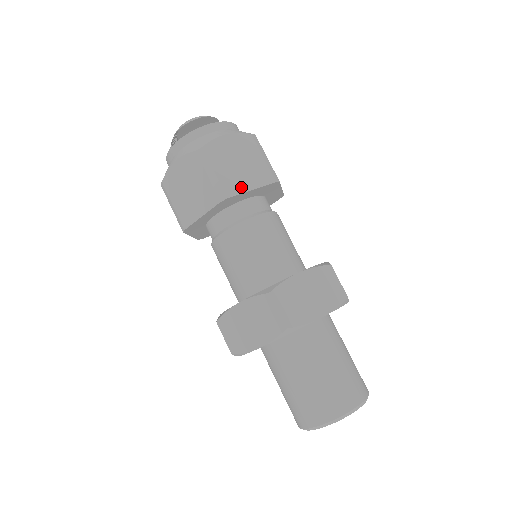
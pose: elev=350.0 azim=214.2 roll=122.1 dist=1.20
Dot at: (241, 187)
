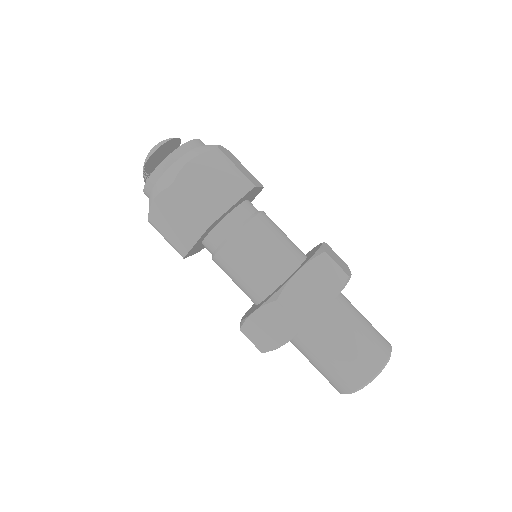
Dot at: (221, 208)
